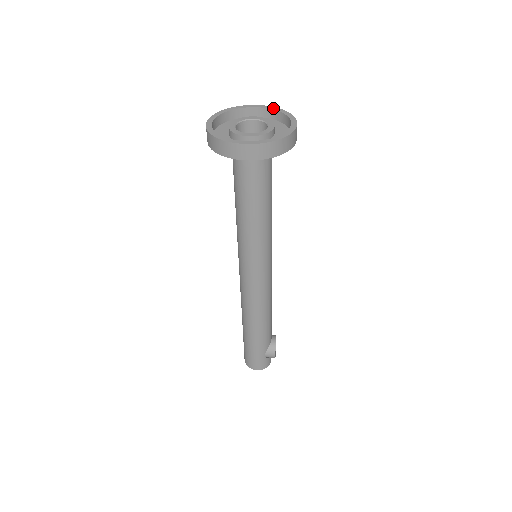
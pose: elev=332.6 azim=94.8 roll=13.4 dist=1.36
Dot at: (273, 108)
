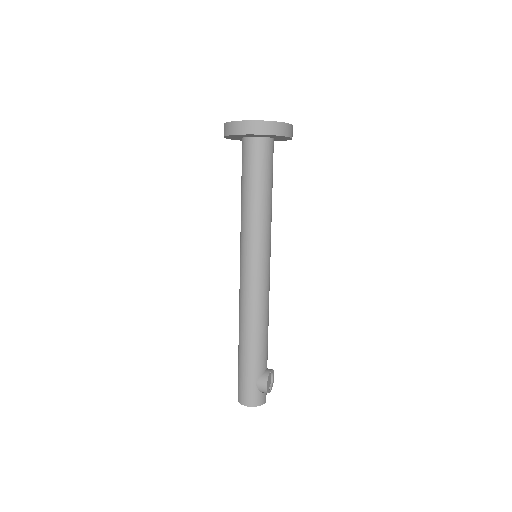
Dot at: occluded
